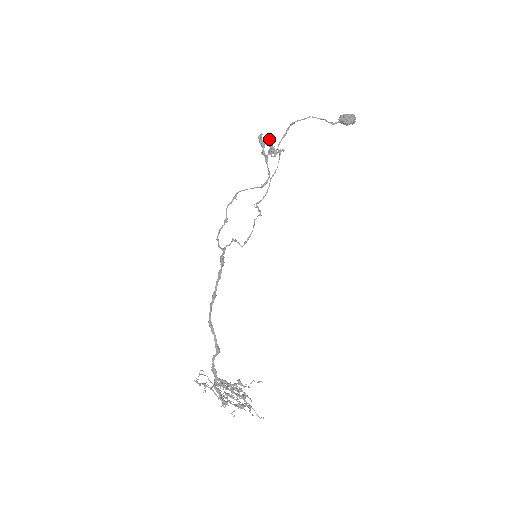
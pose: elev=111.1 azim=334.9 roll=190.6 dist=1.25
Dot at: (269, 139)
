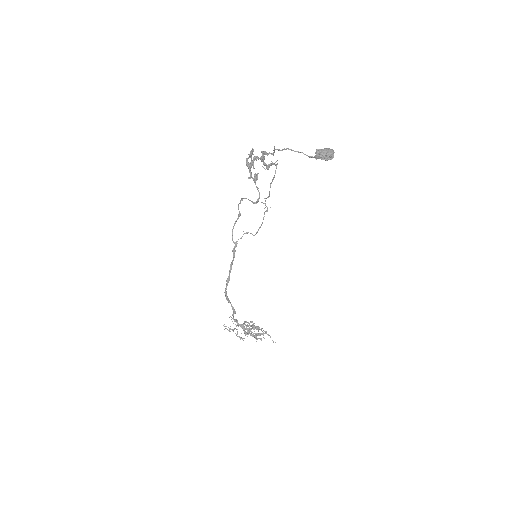
Dot at: (258, 158)
